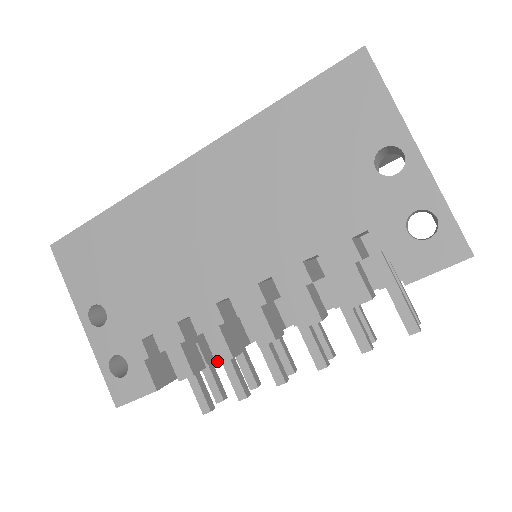
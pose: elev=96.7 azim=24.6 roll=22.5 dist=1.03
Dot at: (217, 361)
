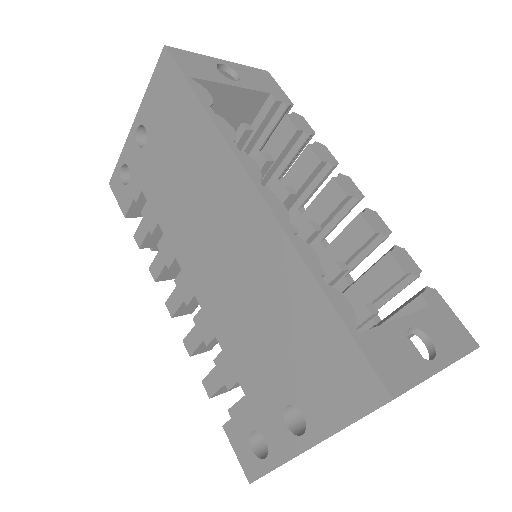
Dot at: (150, 268)
